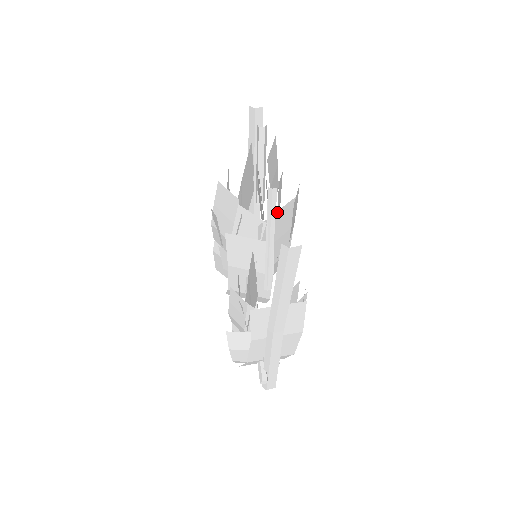
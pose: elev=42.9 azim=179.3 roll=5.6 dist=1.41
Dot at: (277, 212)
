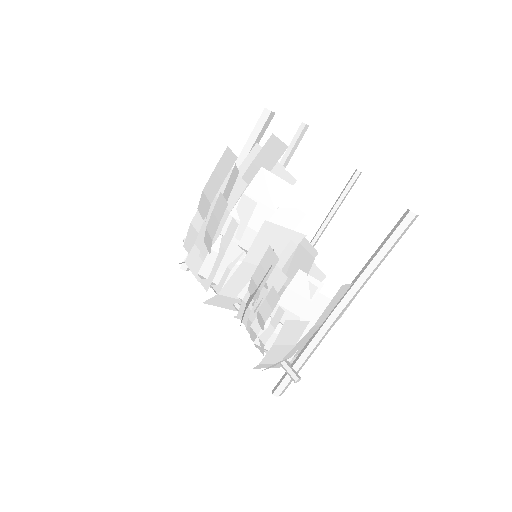
Dot at: occluded
